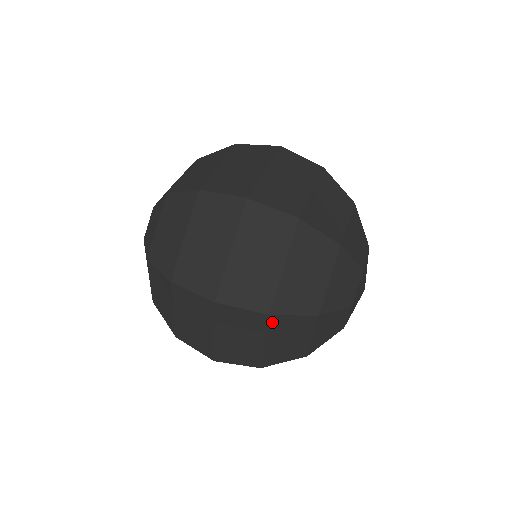
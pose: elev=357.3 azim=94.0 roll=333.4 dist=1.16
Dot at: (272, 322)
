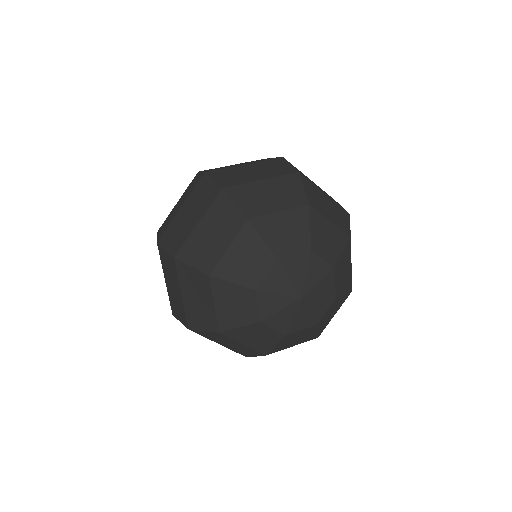
Dot at: (179, 269)
